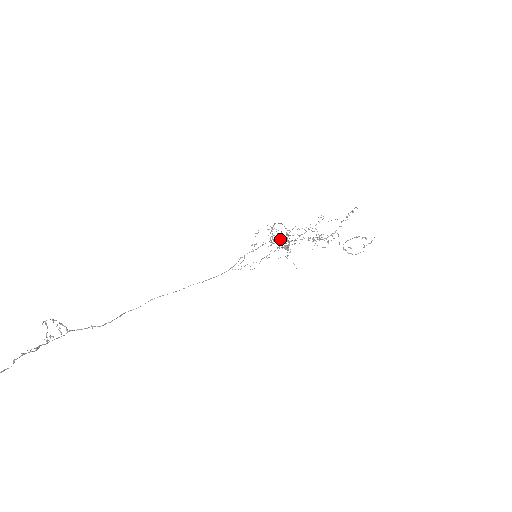
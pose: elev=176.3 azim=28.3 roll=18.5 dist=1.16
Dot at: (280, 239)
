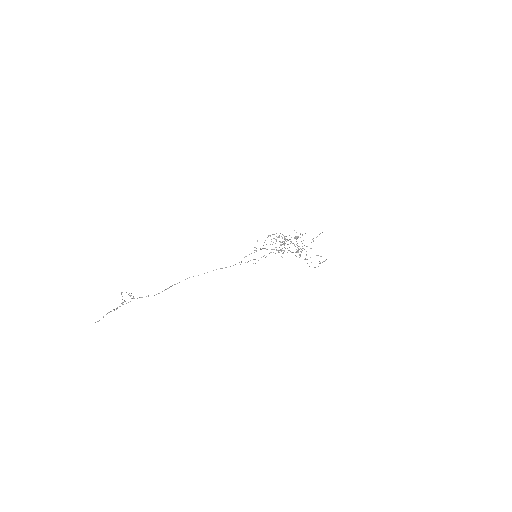
Dot at: occluded
